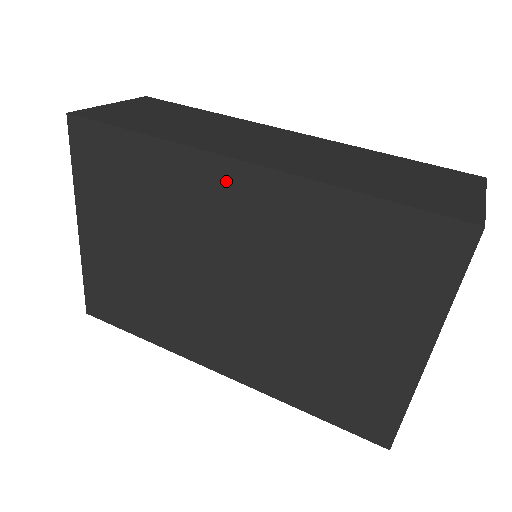
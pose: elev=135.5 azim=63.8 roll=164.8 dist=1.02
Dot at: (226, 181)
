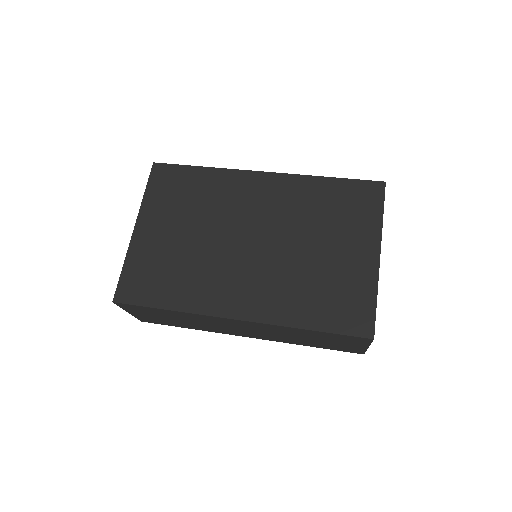
Dot at: (254, 182)
